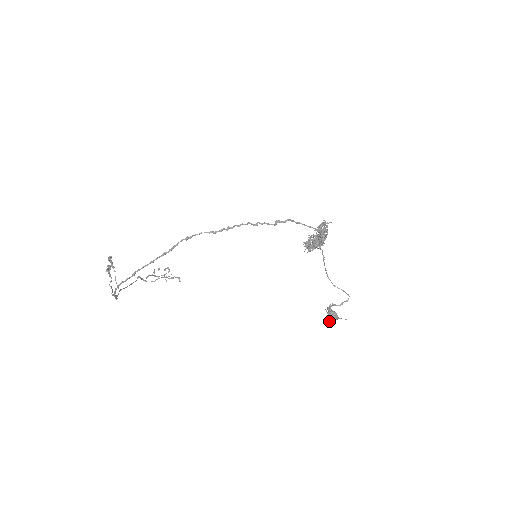
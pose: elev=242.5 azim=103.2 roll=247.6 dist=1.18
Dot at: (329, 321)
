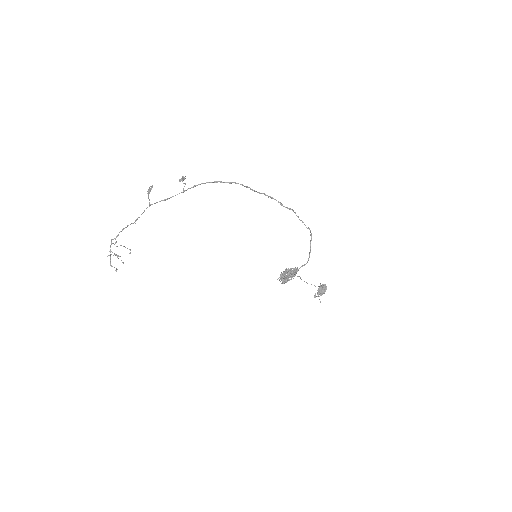
Dot at: (315, 295)
